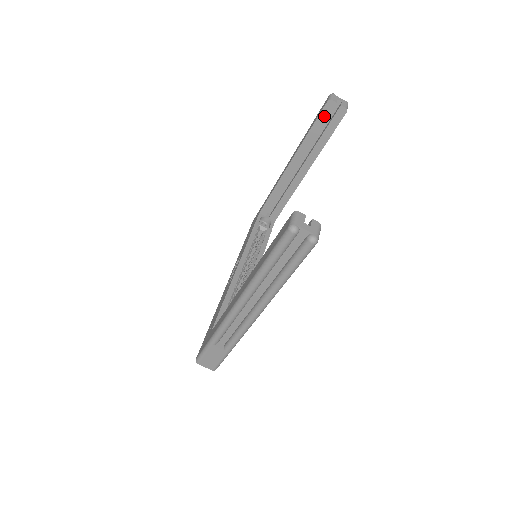
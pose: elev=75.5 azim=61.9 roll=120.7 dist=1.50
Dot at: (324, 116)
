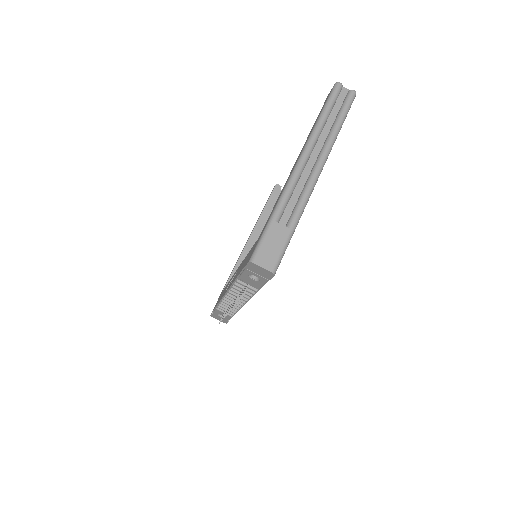
Dot at: (274, 196)
